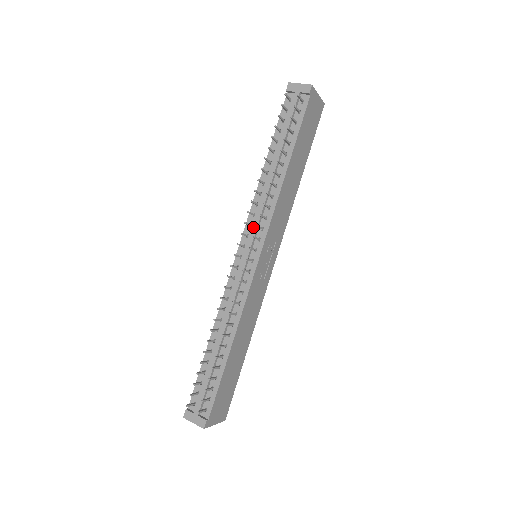
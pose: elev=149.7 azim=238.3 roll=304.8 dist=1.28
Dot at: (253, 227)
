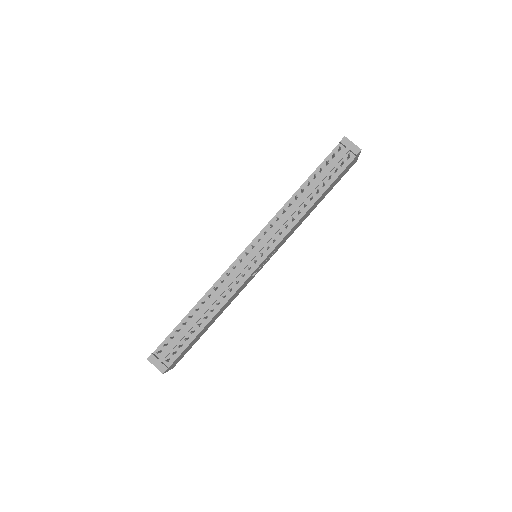
Dot at: (268, 236)
